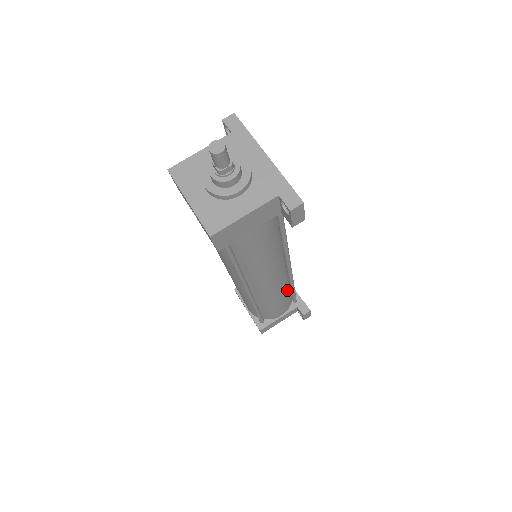
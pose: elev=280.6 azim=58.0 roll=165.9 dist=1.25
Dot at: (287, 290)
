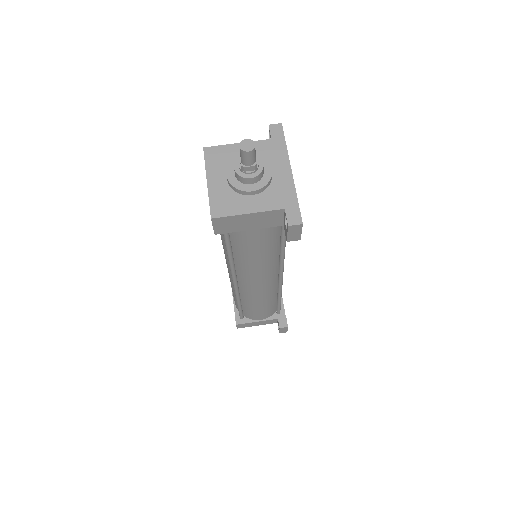
Dot at: (273, 299)
